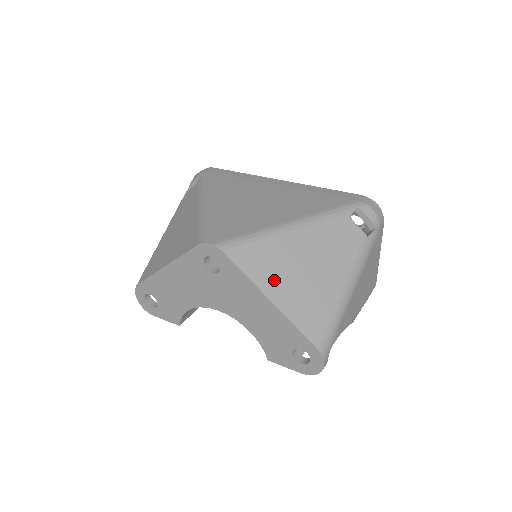
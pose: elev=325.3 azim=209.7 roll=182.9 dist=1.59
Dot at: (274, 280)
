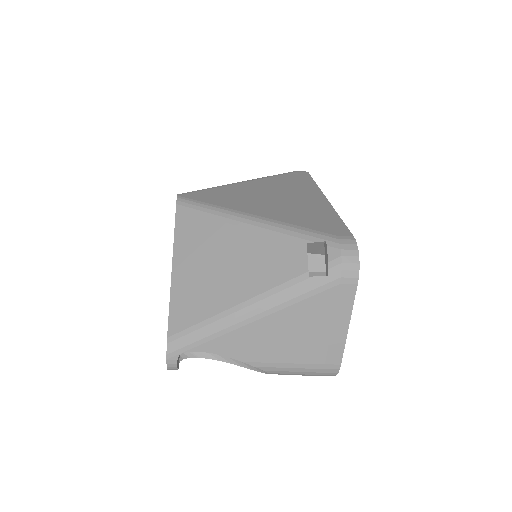
Dot at: (189, 253)
